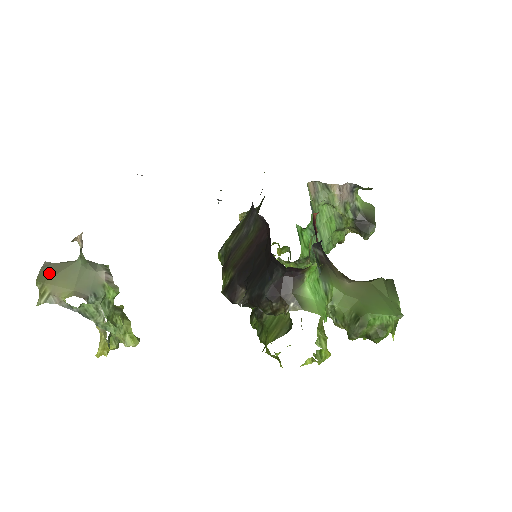
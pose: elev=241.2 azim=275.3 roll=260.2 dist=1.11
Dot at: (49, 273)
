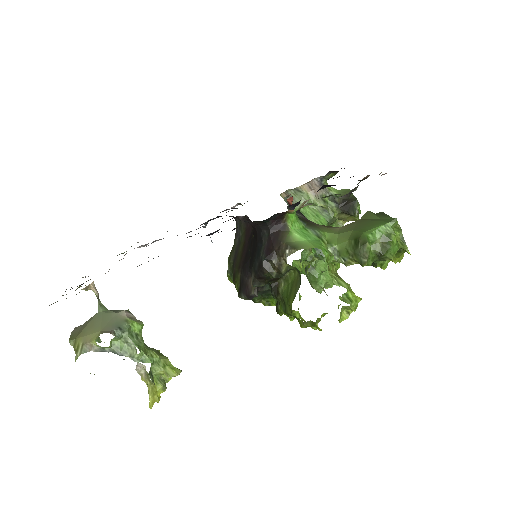
Dot at: (79, 331)
